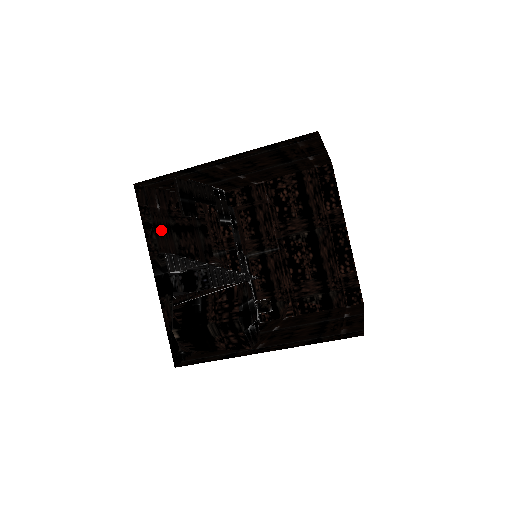
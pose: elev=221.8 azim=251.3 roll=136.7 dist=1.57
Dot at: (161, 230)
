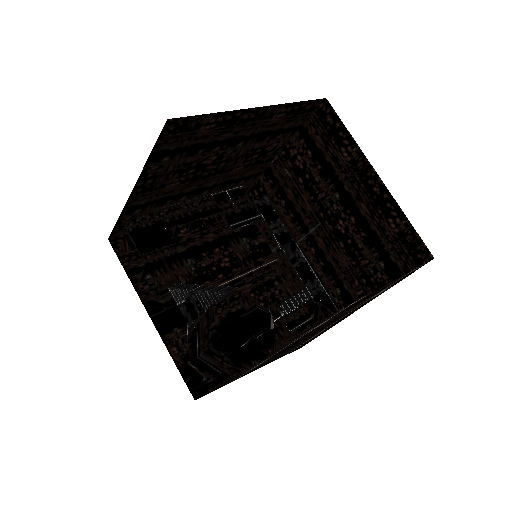
Dot at: (161, 265)
